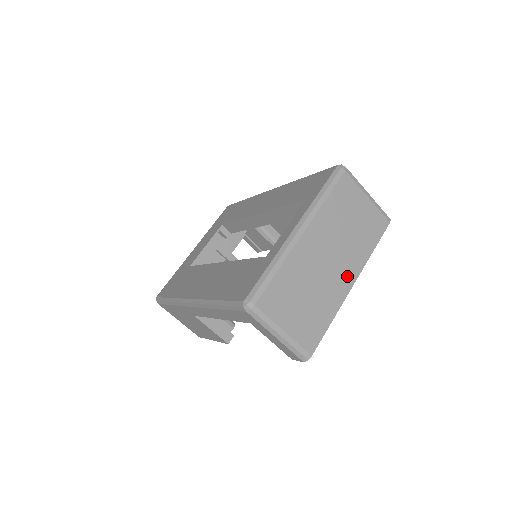
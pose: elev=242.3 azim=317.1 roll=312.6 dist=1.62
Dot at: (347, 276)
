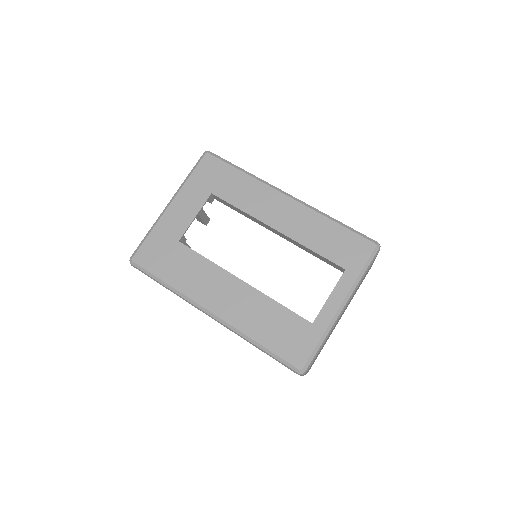
Dot at: occluded
